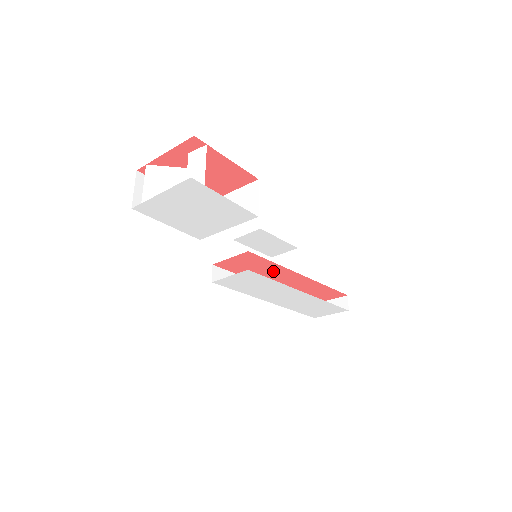
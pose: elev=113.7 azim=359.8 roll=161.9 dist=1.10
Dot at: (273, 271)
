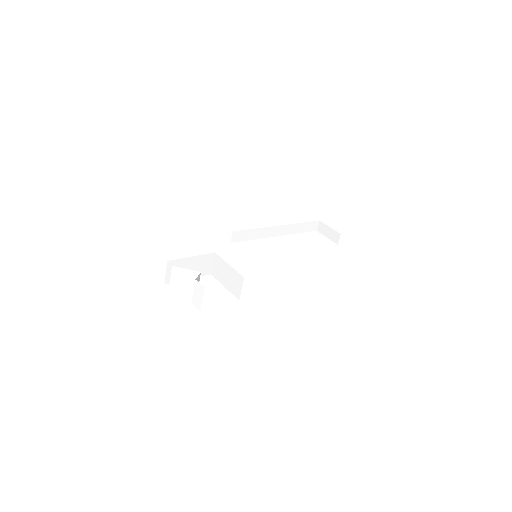
Dot at: occluded
